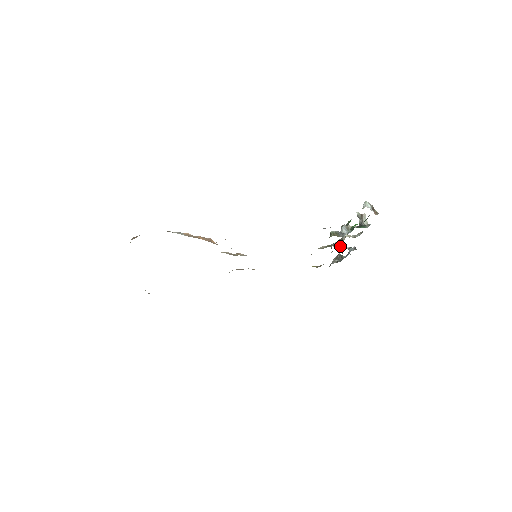
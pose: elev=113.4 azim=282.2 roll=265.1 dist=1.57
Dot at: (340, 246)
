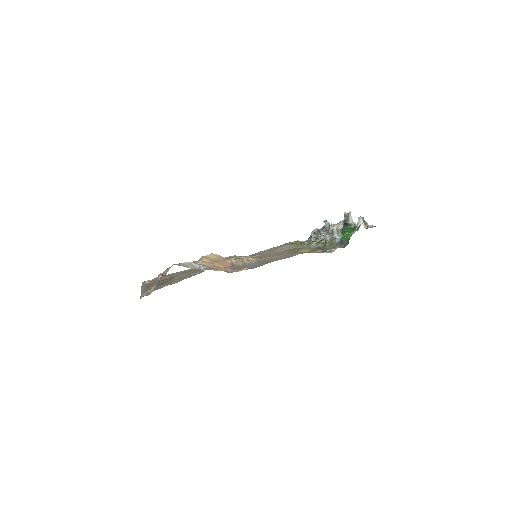
Dot at: occluded
